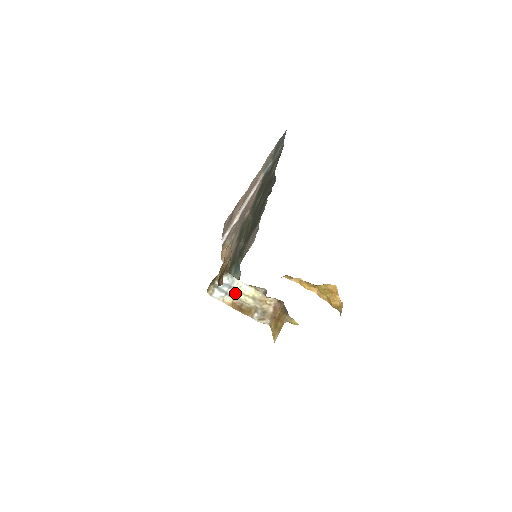
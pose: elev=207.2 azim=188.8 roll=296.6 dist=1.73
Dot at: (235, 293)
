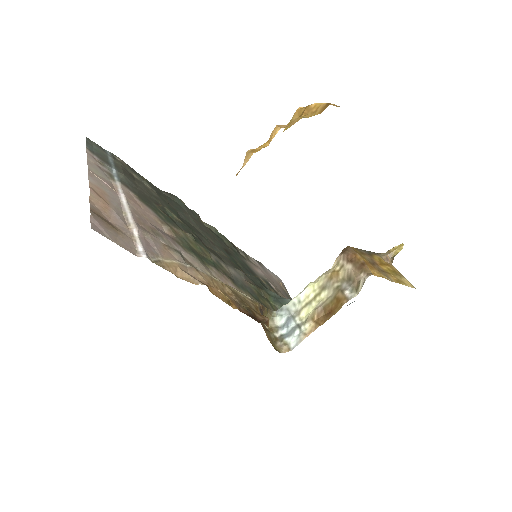
Dot at: (304, 313)
